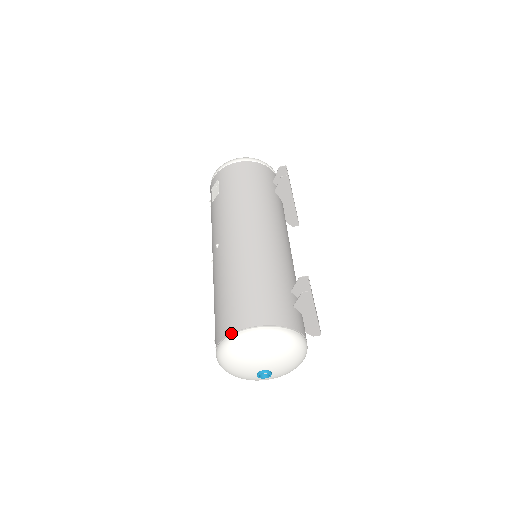
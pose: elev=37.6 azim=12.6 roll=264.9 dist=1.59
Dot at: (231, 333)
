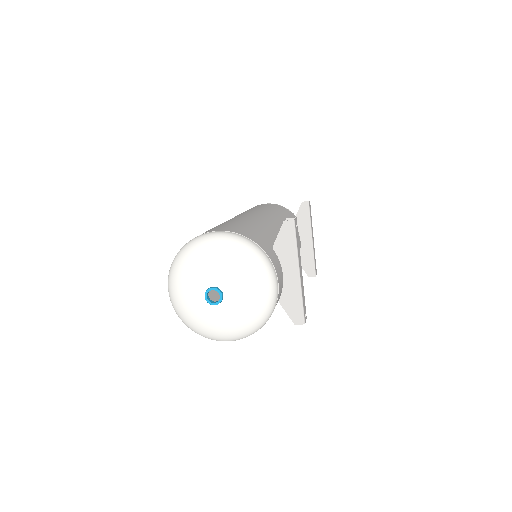
Dot at: (192, 239)
